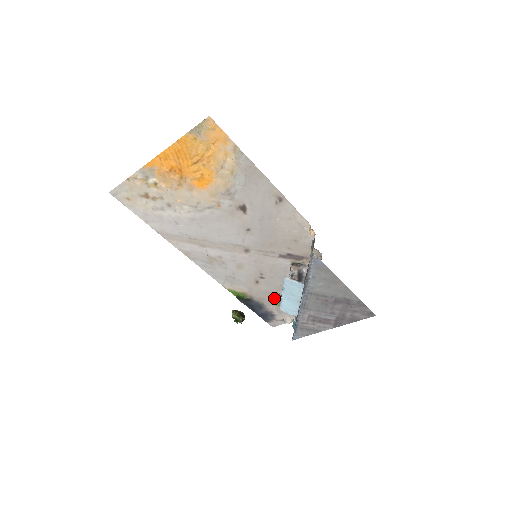
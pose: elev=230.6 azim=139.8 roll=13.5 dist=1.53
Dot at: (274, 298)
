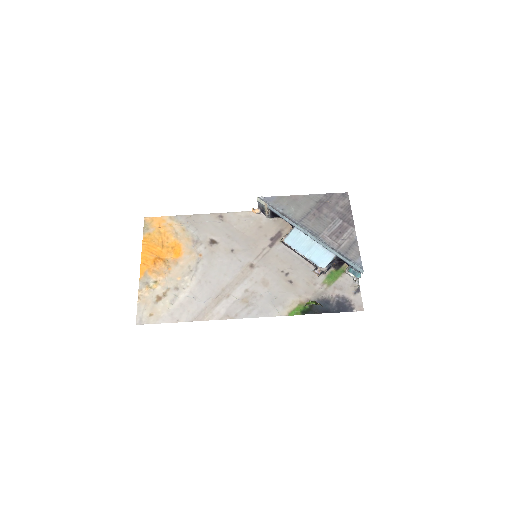
Dot at: (318, 281)
